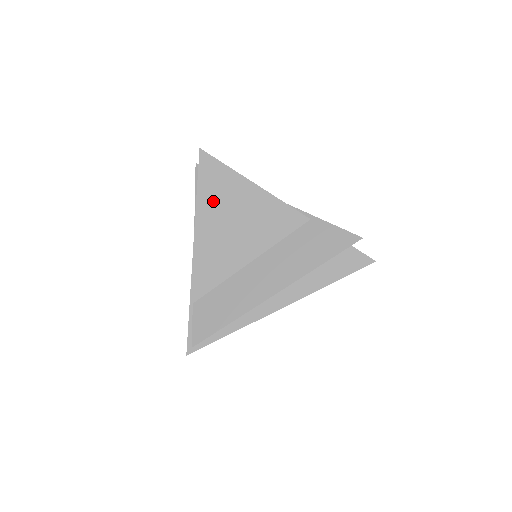
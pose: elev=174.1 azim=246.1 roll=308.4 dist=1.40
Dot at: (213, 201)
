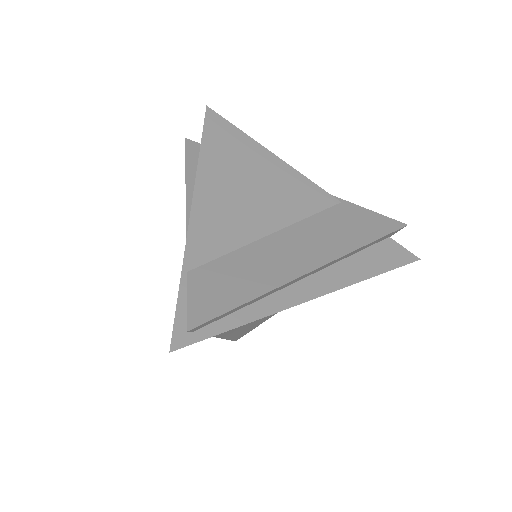
Dot at: (222, 158)
